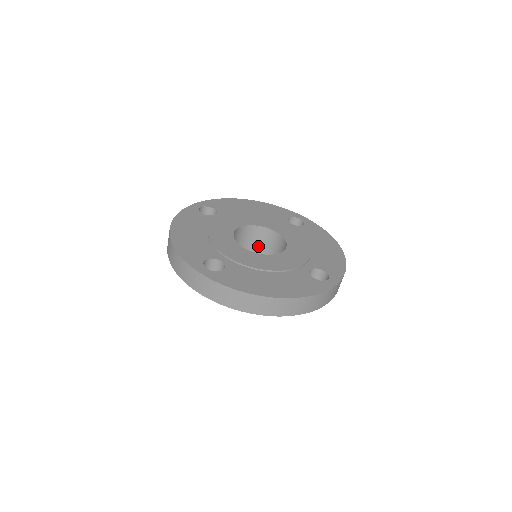
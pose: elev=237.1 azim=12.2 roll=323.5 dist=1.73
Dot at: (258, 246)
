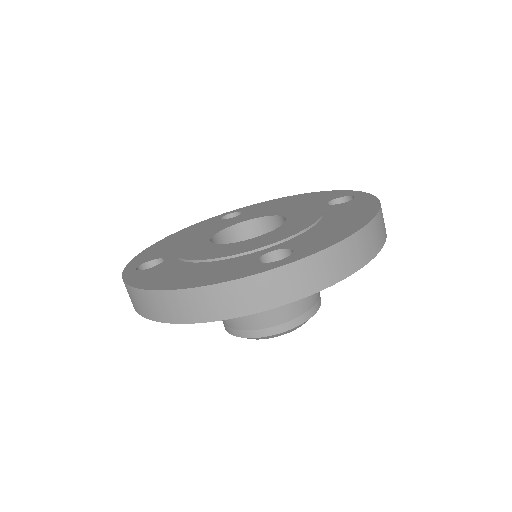
Dot at: occluded
